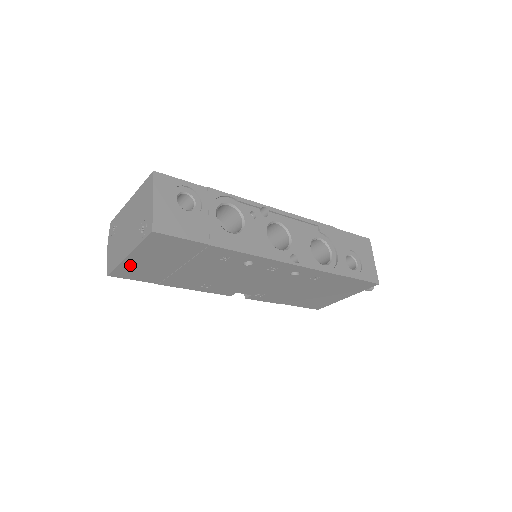
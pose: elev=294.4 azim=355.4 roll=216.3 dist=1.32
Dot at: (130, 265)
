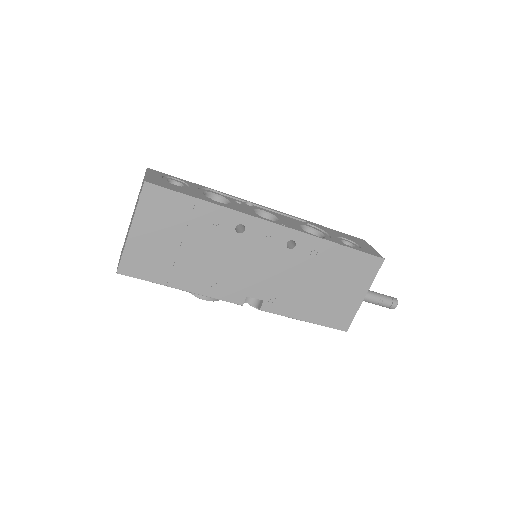
Dot at: (134, 248)
